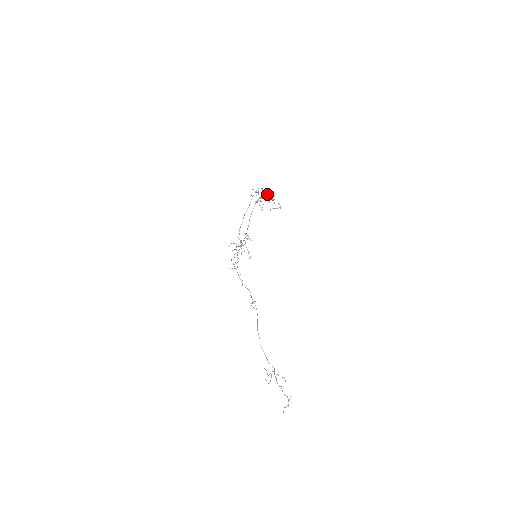
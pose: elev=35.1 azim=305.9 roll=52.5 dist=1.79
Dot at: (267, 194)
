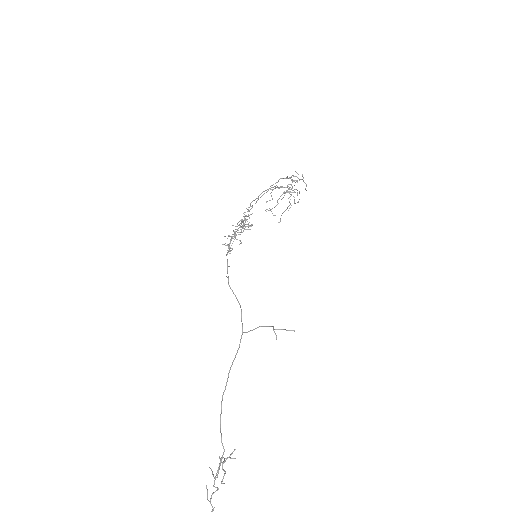
Dot at: occluded
